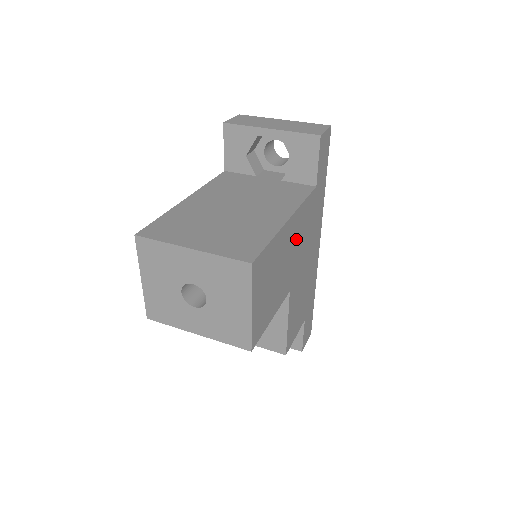
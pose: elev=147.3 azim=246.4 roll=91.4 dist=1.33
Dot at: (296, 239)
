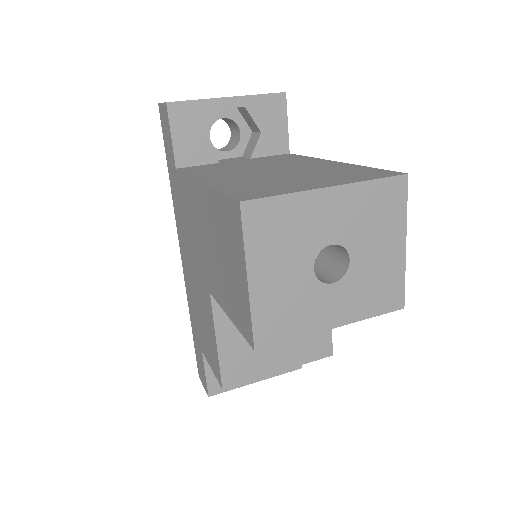
Dot at: occluded
